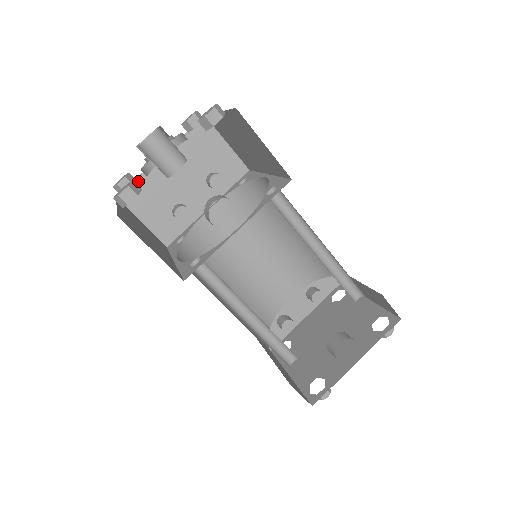
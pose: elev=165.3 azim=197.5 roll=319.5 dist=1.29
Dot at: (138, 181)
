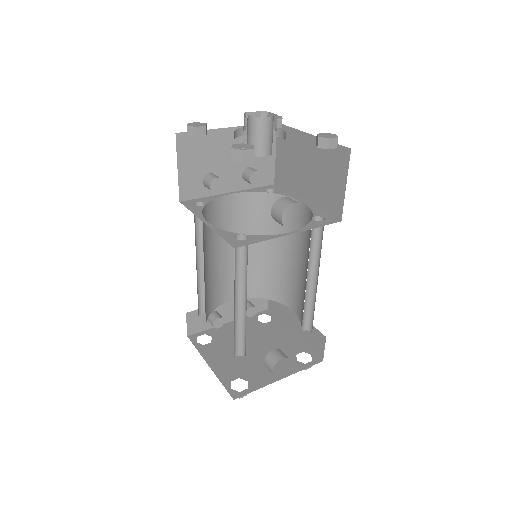
Dot at: occluded
